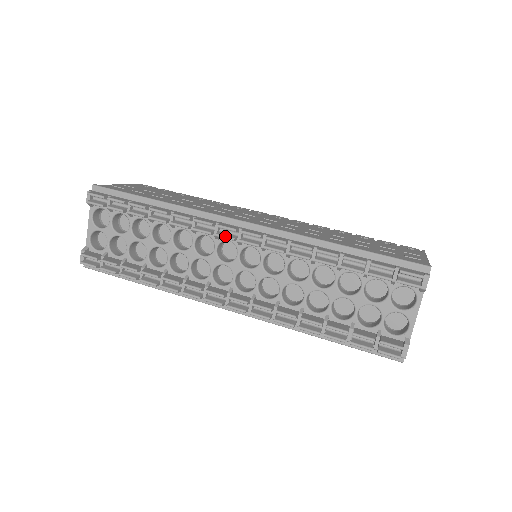
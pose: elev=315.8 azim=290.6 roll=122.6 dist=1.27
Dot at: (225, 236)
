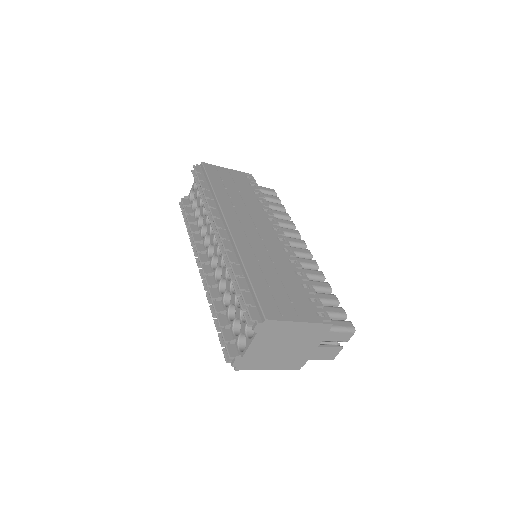
Dot at: (213, 227)
